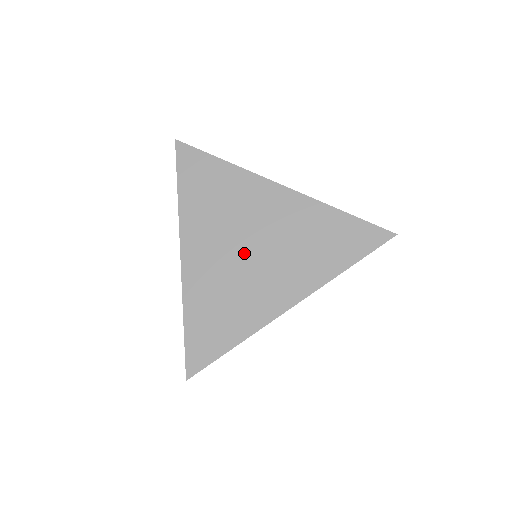
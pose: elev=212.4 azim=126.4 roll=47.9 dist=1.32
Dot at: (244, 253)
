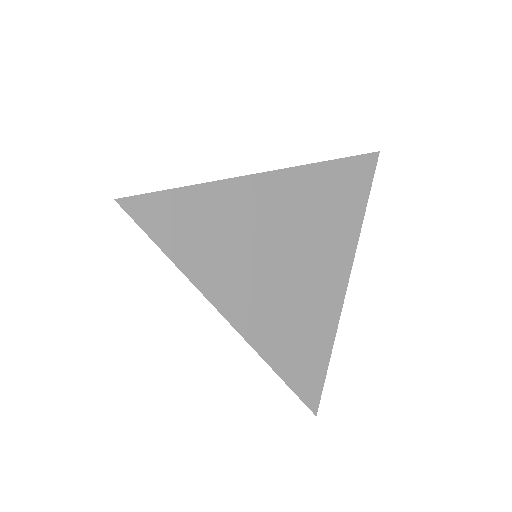
Dot at: (283, 267)
